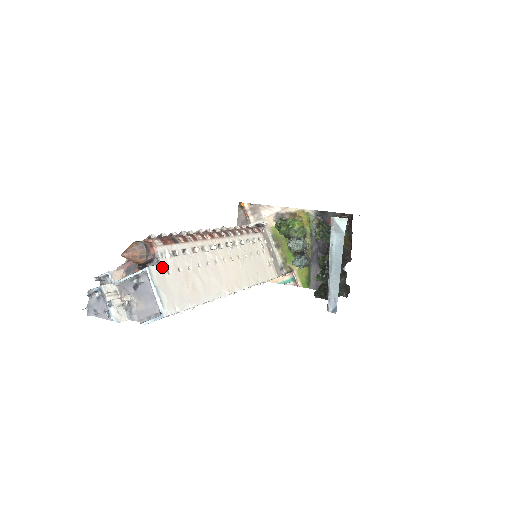
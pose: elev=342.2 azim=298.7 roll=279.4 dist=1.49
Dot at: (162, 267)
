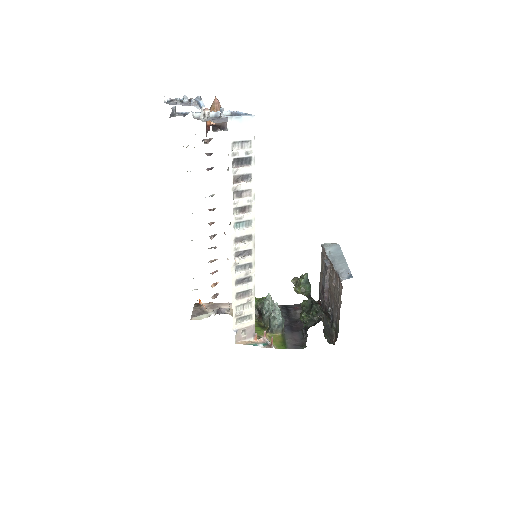
Dot at: occluded
